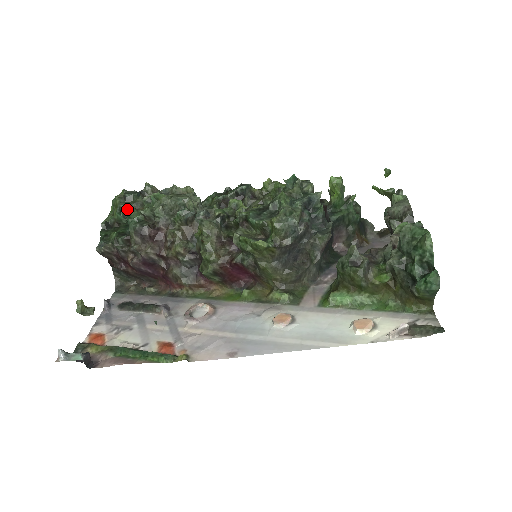
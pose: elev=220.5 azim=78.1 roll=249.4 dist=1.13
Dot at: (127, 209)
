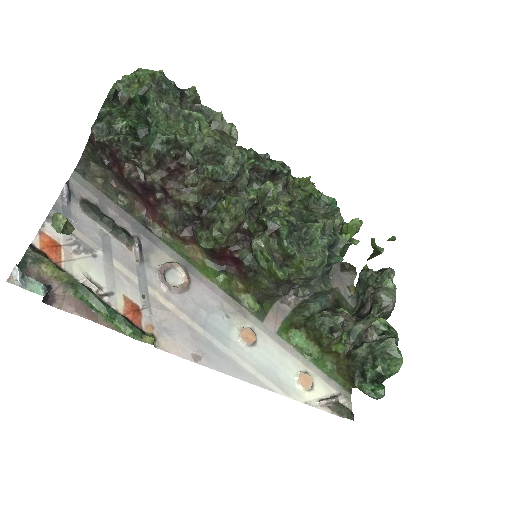
Dot at: (157, 109)
